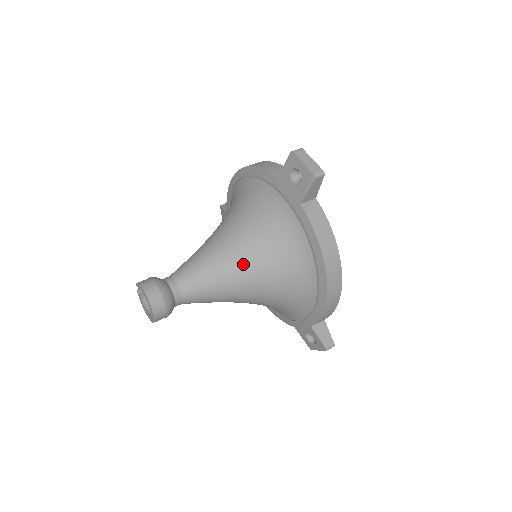
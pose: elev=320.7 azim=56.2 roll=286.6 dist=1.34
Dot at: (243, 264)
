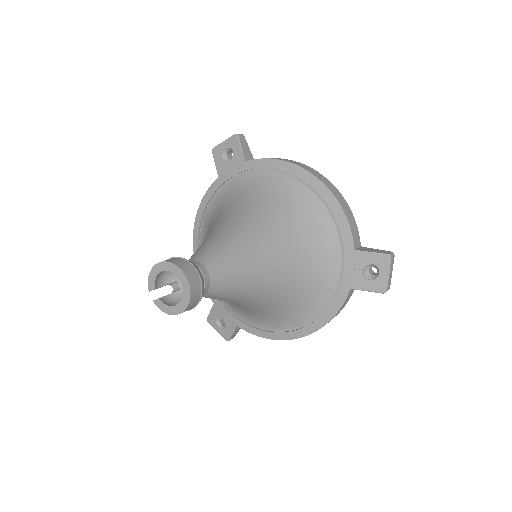
Dot at: (240, 221)
